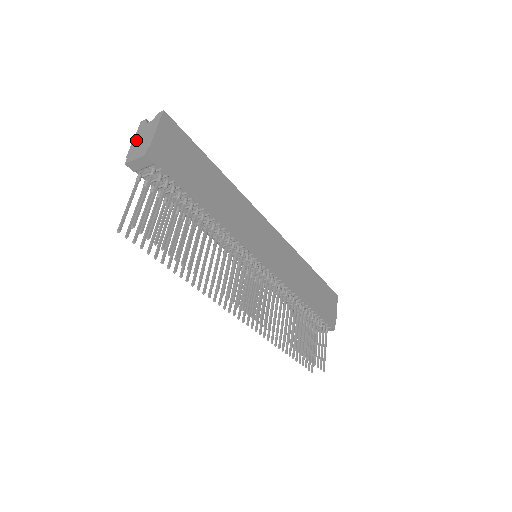
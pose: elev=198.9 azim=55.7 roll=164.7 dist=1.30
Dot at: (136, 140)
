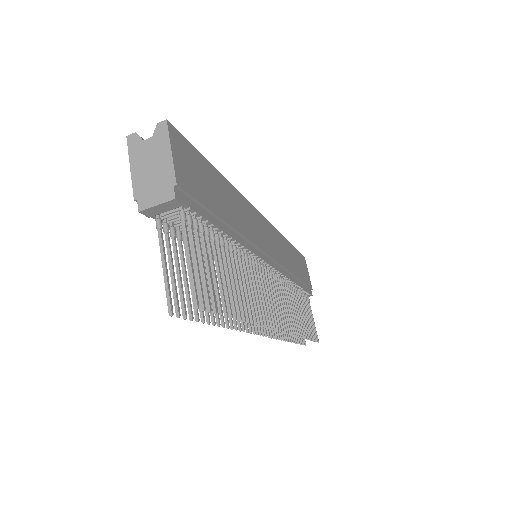
Dot at: (138, 170)
